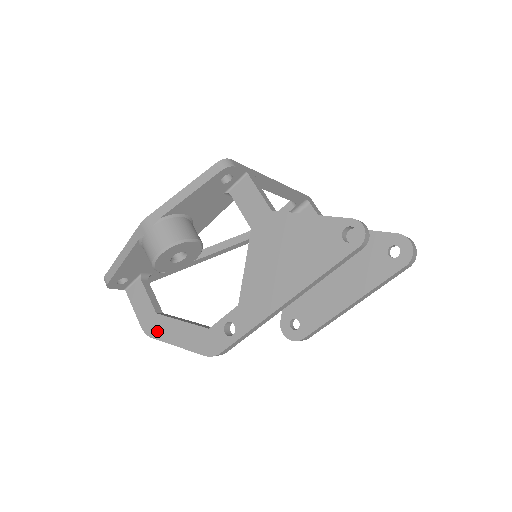
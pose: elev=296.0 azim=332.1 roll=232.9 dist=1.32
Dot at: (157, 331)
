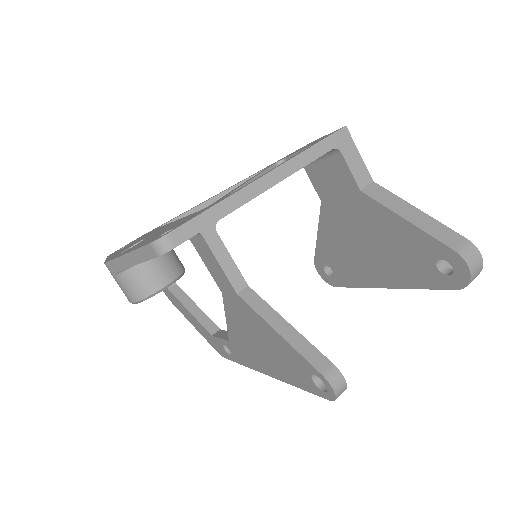
Dot at: (174, 303)
